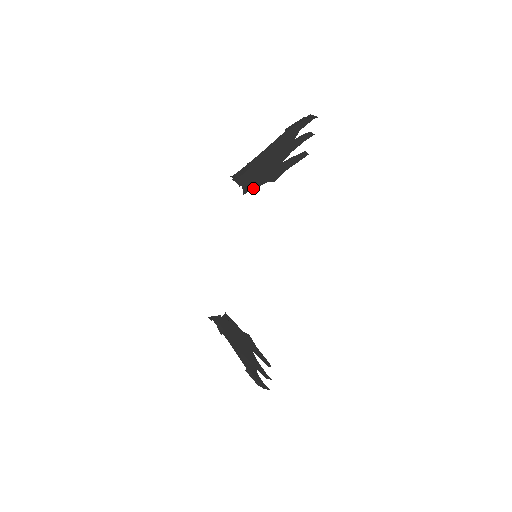
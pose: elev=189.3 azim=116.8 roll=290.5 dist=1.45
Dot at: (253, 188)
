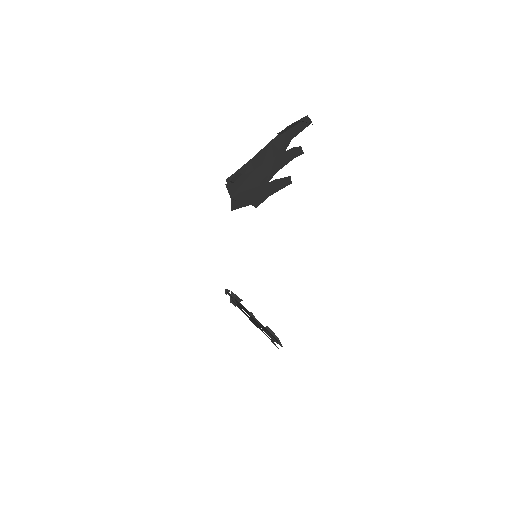
Dot at: (239, 207)
